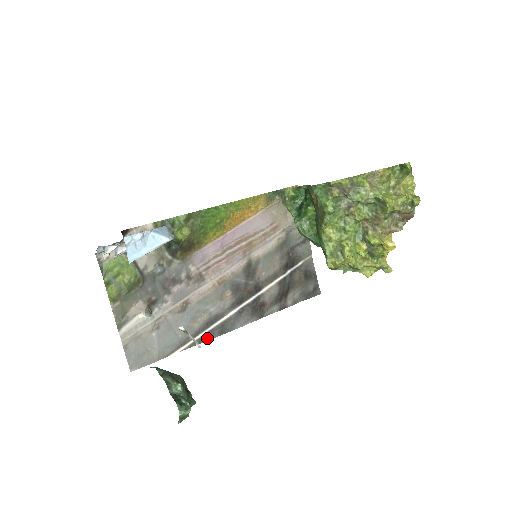
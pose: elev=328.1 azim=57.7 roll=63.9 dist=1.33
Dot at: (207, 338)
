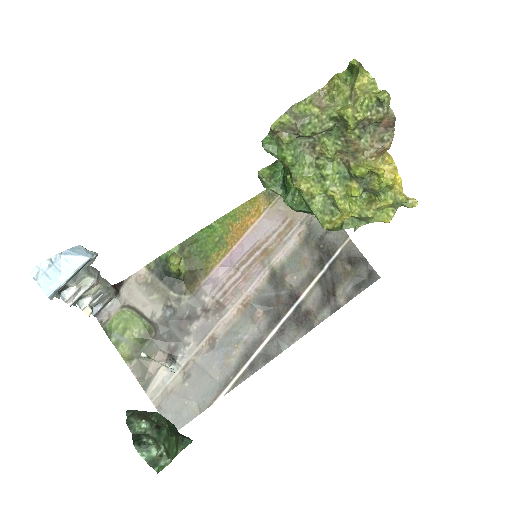
Dot at: (251, 371)
